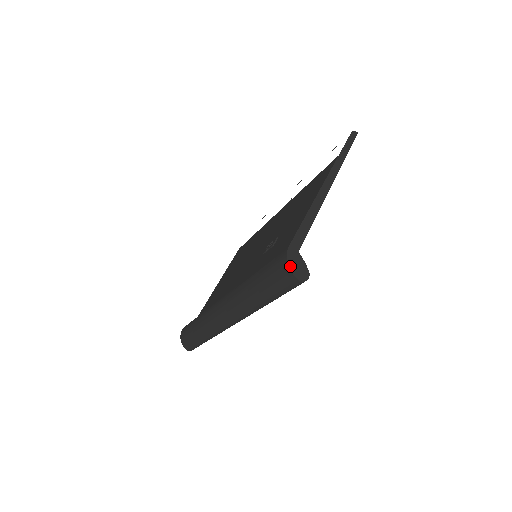
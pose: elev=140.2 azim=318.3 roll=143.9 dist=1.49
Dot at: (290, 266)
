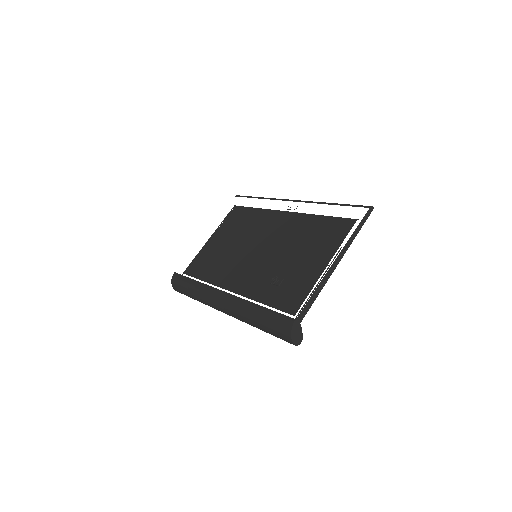
Dot at: (292, 335)
